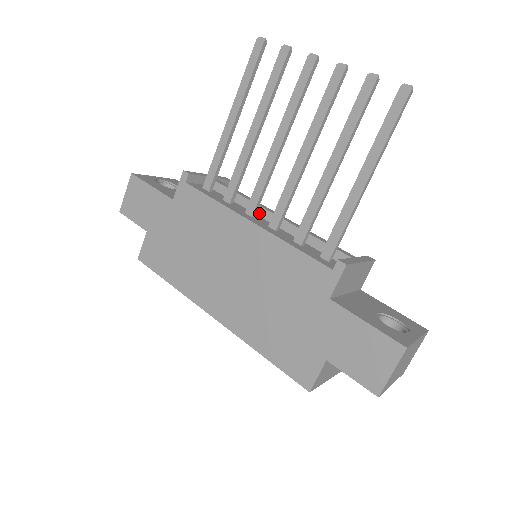
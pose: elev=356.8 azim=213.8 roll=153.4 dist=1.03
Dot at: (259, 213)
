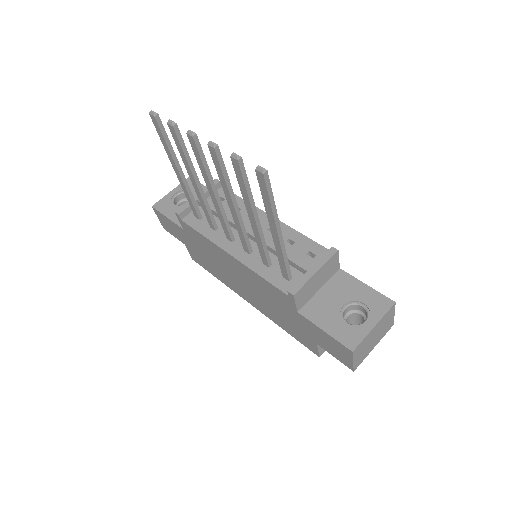
Dot at: occluded
